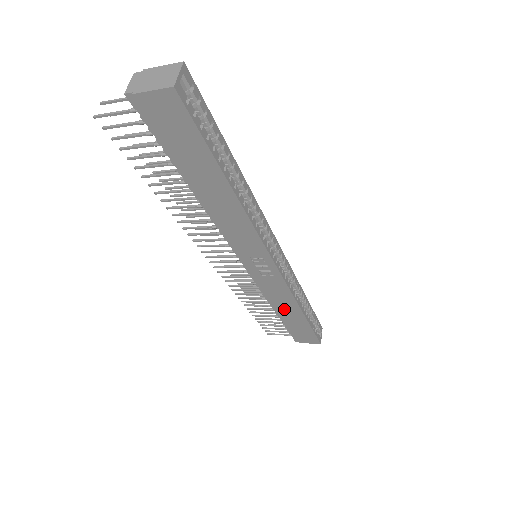
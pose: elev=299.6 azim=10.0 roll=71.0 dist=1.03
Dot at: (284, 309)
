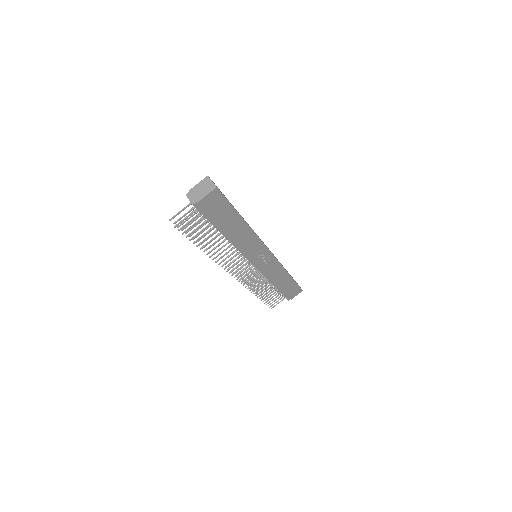
Dot at: (279, 280)
